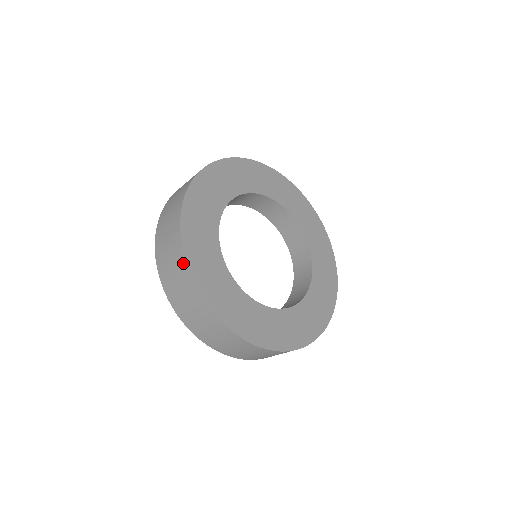
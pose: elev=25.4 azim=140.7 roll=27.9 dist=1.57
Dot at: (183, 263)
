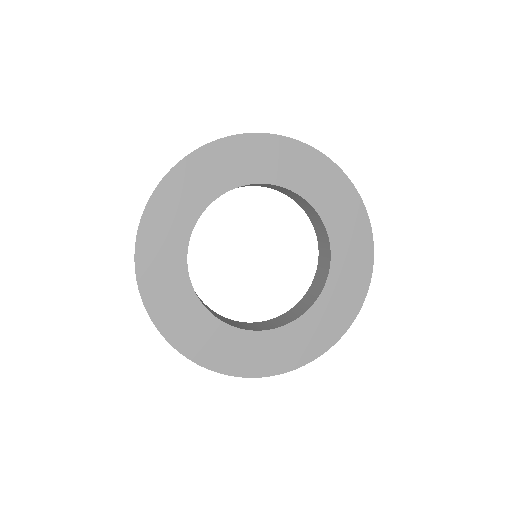
Dot at: (136, 240)
